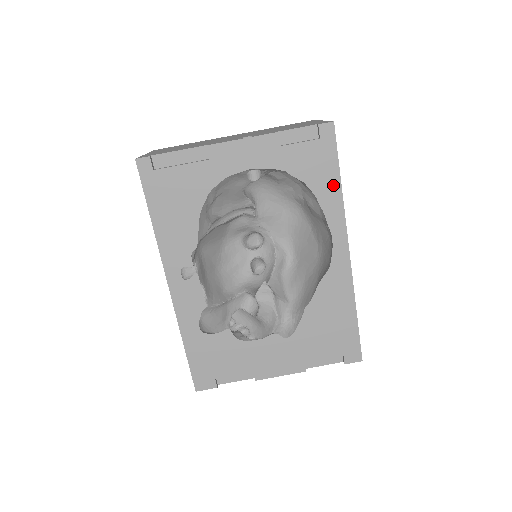
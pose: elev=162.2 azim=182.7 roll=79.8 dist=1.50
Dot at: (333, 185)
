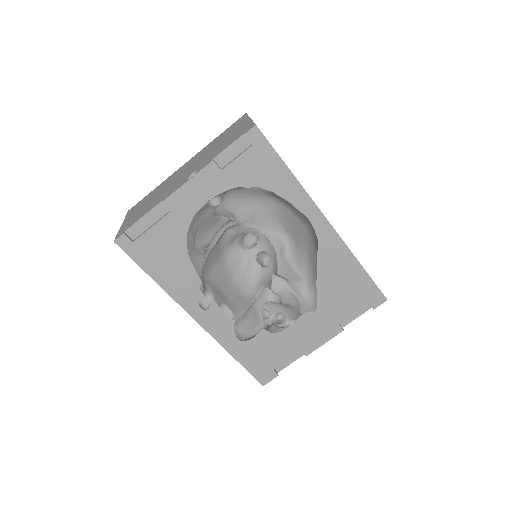
Dot at: (285, 176)
